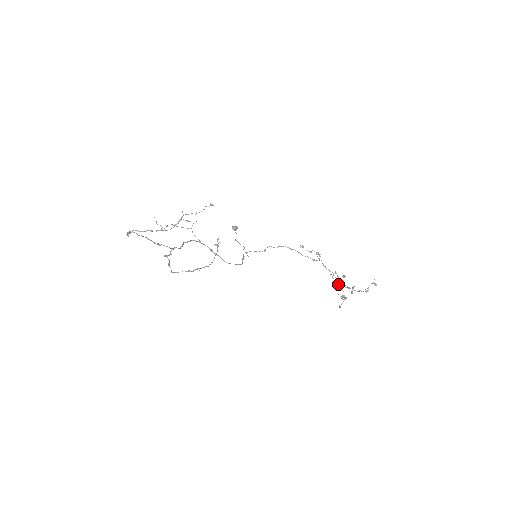
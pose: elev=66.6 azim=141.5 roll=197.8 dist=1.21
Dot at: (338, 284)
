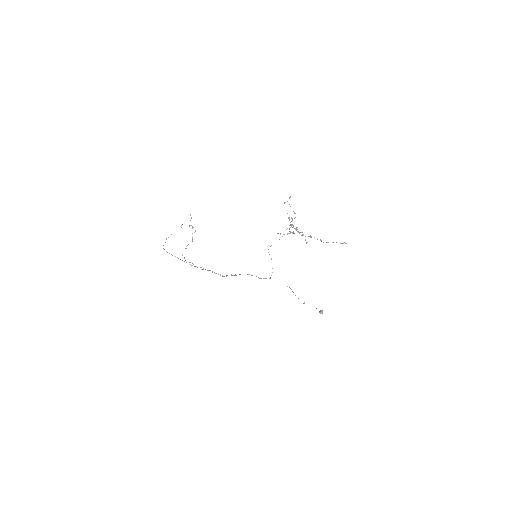
Dot at: occluded
